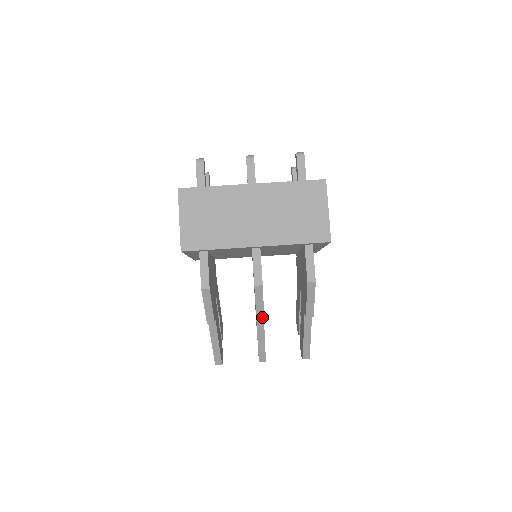
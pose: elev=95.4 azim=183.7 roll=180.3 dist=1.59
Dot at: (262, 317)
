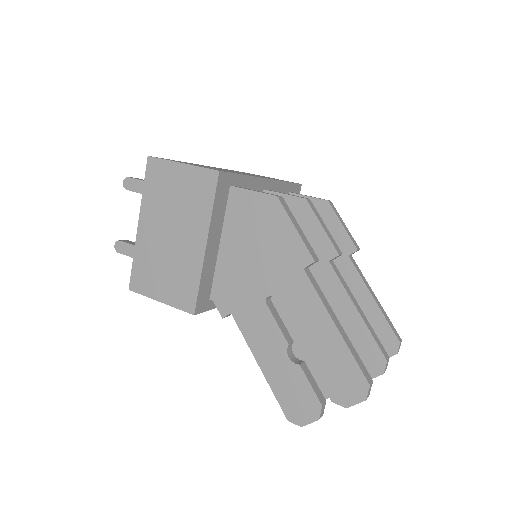
Dot at: (338, 250)
